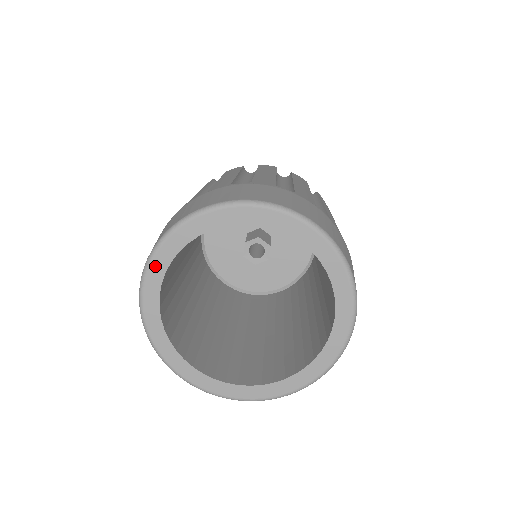
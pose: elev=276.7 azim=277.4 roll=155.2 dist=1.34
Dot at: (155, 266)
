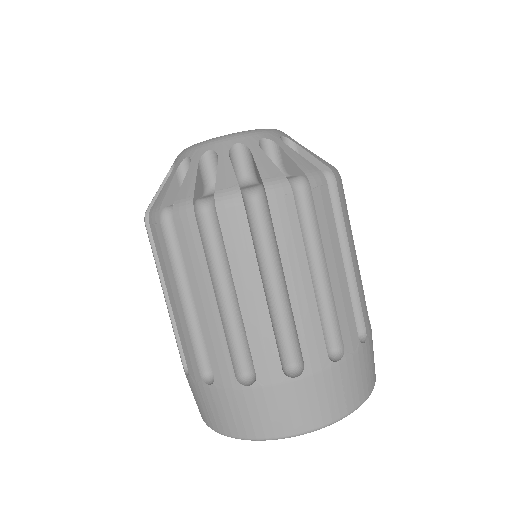
Dot at: occluded
